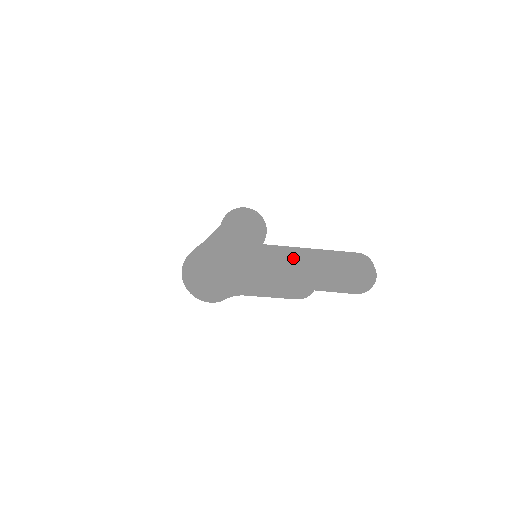
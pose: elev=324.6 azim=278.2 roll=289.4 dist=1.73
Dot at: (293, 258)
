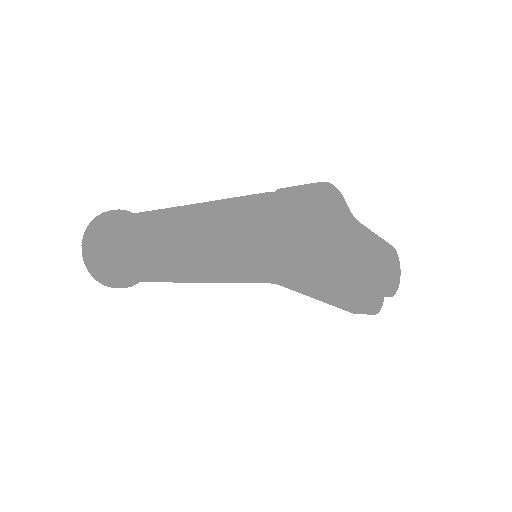
Dot at: occluded
